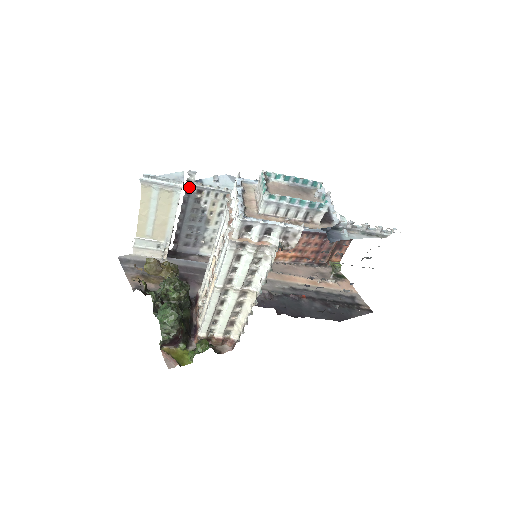
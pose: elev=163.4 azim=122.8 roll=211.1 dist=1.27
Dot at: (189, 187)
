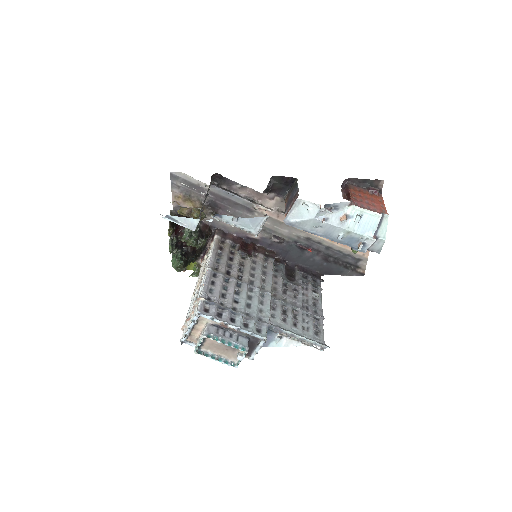
Dot at: occluded
